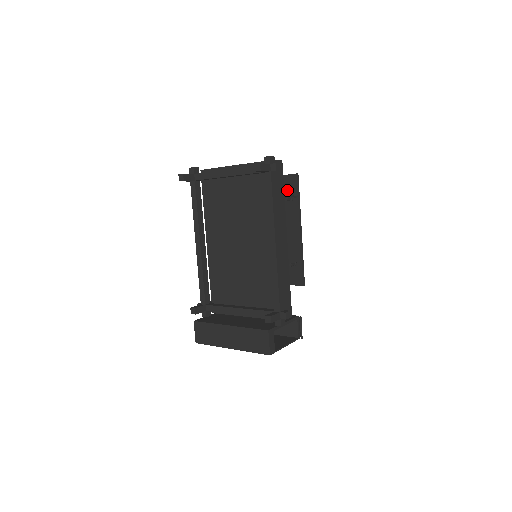
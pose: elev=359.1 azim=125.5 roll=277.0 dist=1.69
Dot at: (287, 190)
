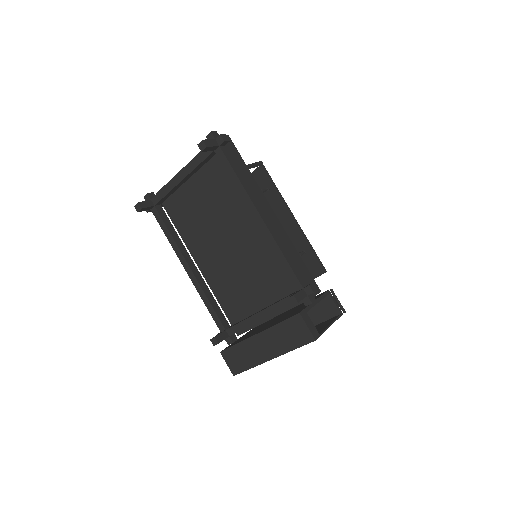
Dot at: (260, 186)
